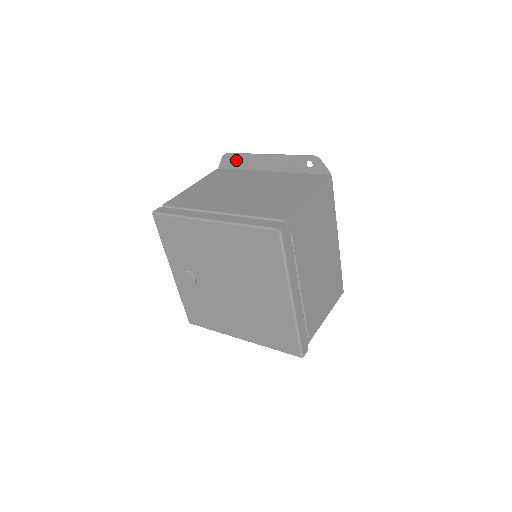
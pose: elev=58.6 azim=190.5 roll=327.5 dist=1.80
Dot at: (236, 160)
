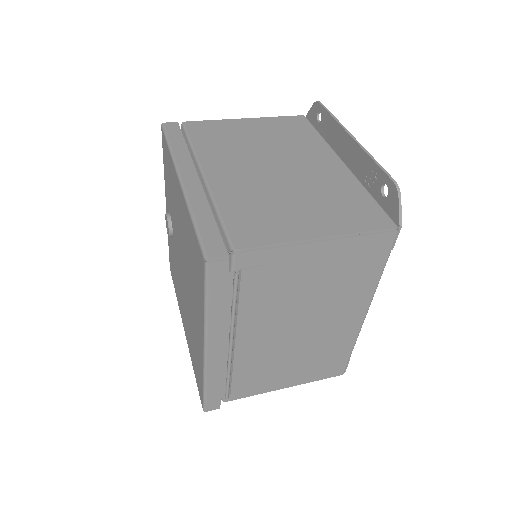
Dot at: (323, 118)
